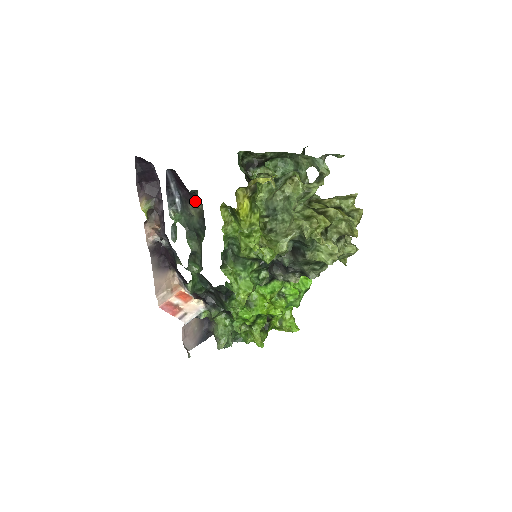
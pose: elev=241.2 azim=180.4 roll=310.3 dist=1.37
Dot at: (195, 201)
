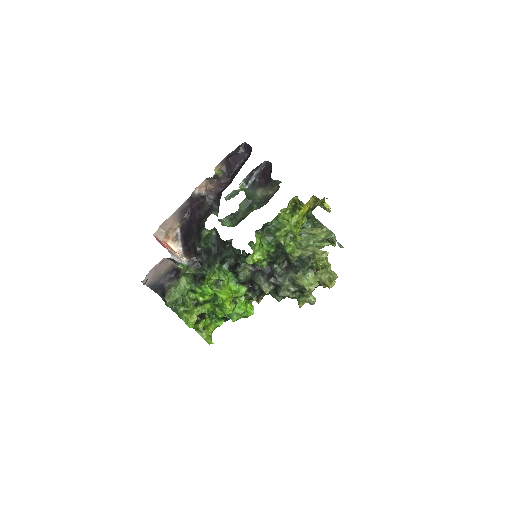
Dot at: (268, 188)
